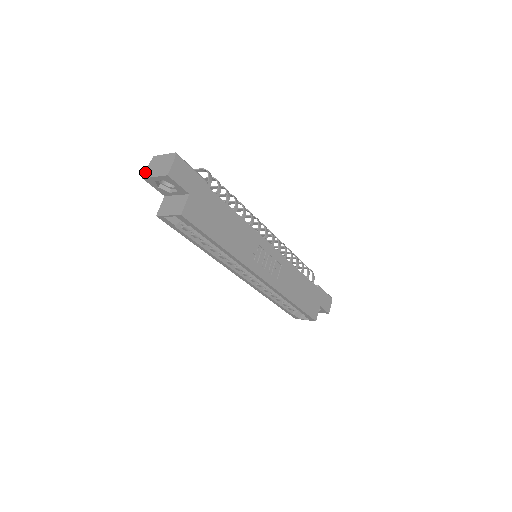
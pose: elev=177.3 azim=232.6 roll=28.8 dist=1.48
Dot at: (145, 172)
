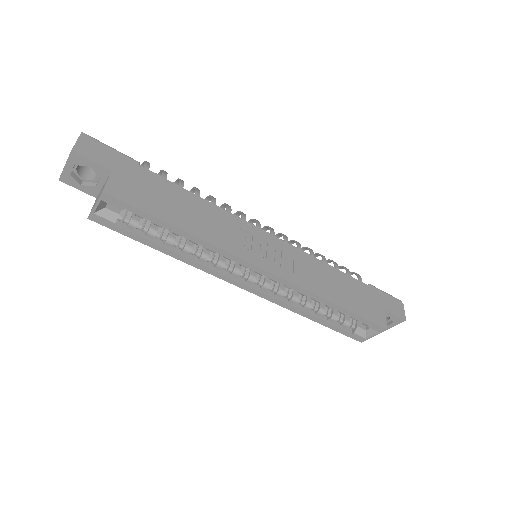
Dot at: occluded
